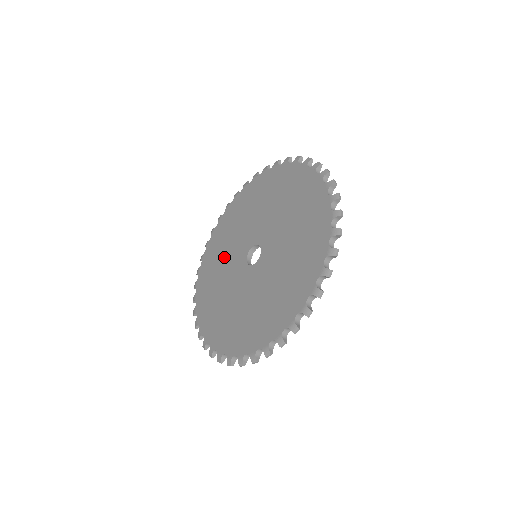
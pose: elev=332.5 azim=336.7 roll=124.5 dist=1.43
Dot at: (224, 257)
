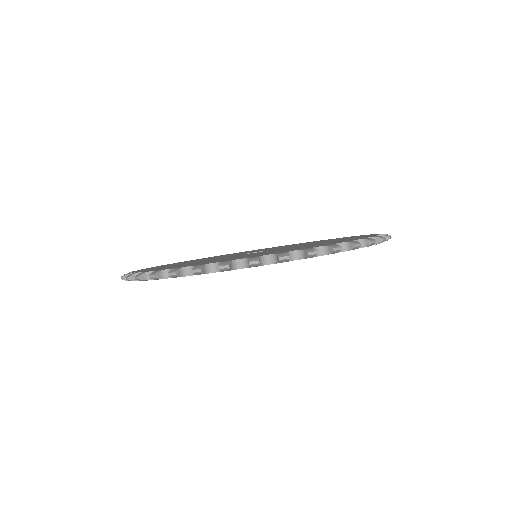
Dot at: occluded
